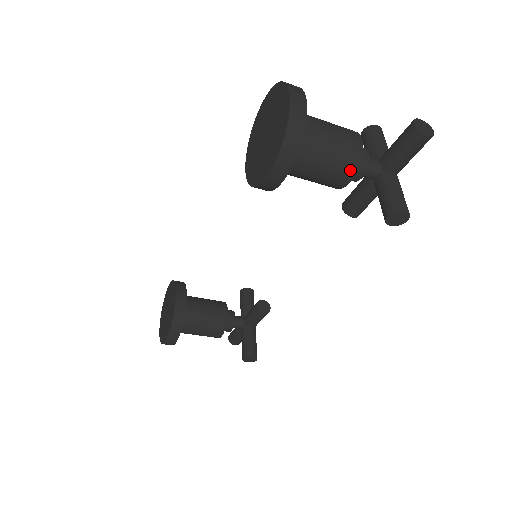
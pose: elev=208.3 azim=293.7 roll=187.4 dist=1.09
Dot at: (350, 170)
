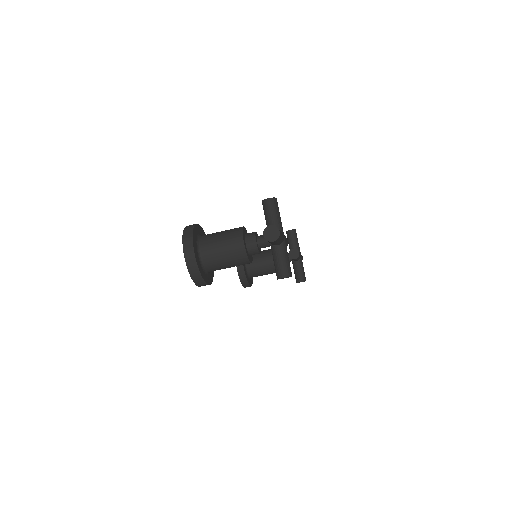
Dot at: (245, 262)
